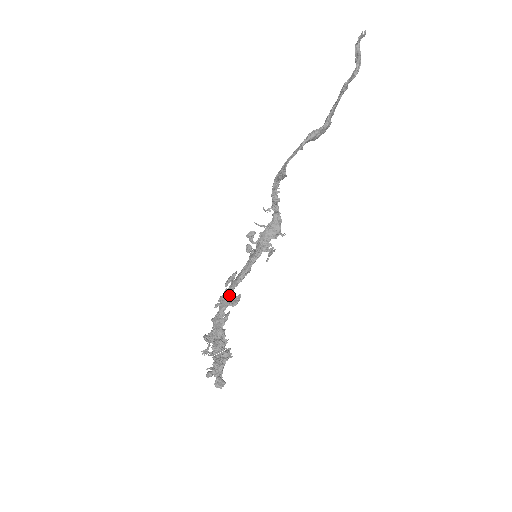
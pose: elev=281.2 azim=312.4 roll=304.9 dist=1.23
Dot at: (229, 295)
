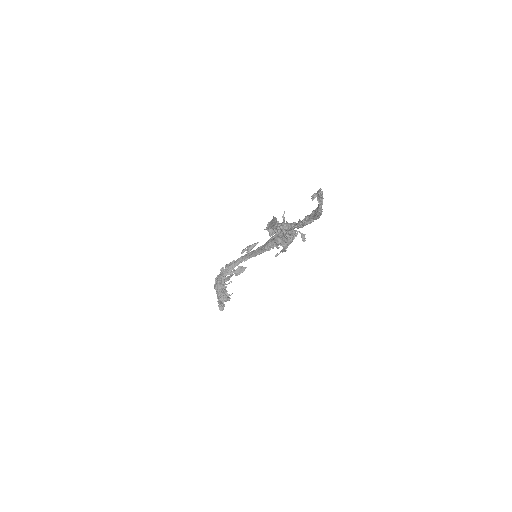
Dot at: (231, 268)
